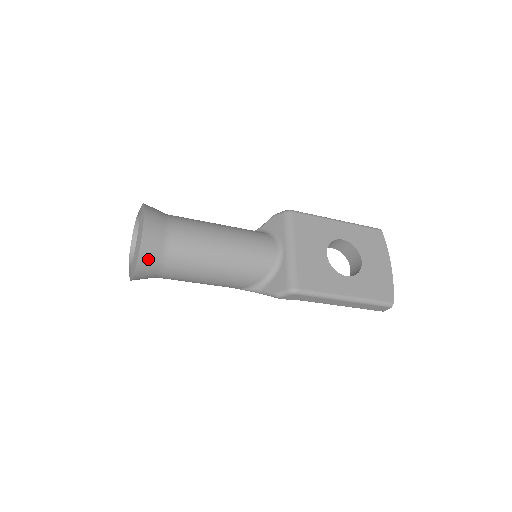
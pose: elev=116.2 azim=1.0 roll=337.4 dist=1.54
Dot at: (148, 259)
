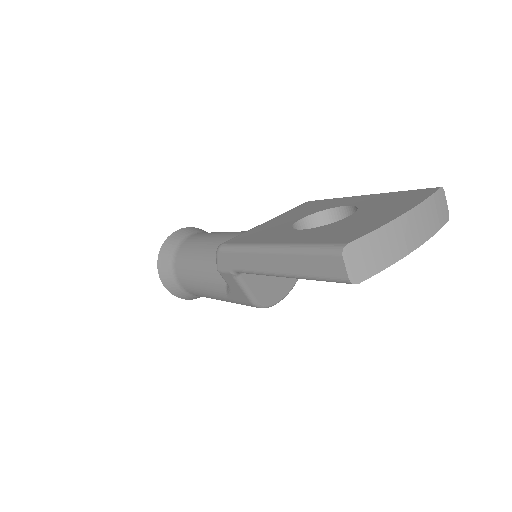
Dot at: (165, 254)
